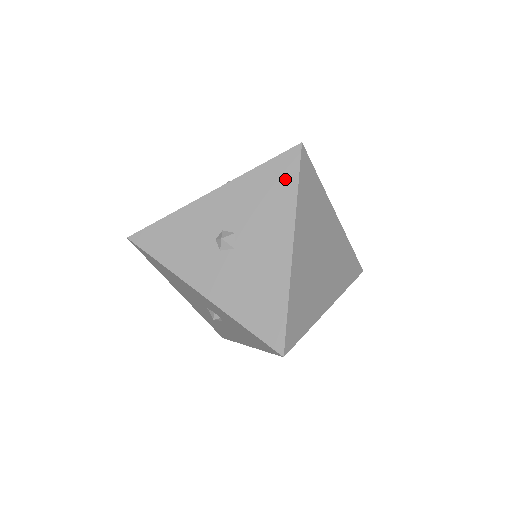
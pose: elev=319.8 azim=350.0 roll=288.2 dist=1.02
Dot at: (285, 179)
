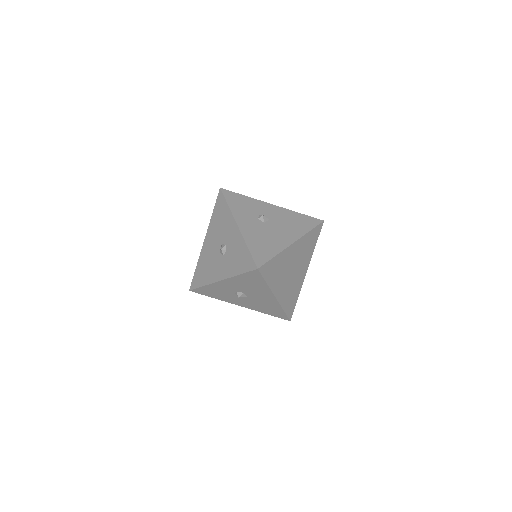
Dot at: (257, 280)
